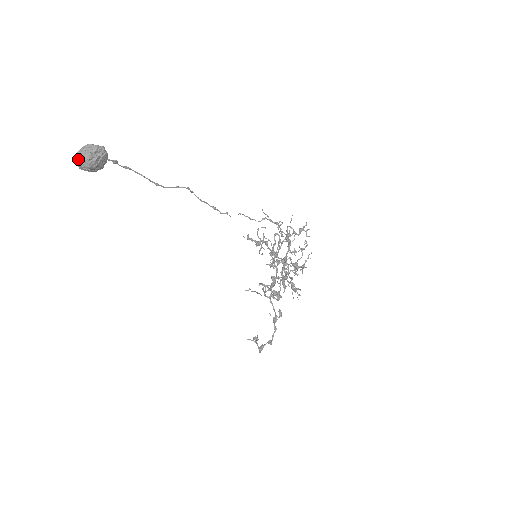
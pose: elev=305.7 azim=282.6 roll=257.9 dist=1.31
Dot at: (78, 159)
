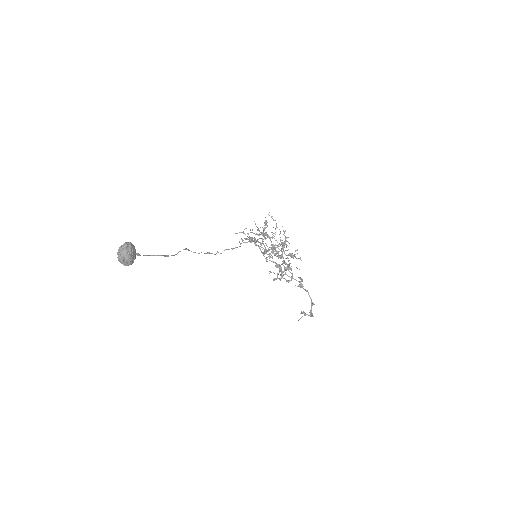
Dot at: (121, 258)
